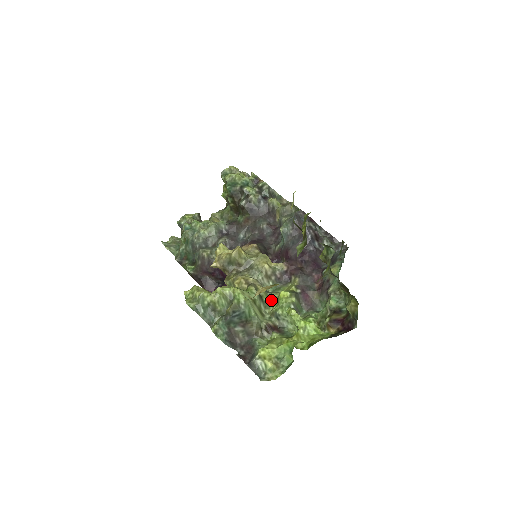
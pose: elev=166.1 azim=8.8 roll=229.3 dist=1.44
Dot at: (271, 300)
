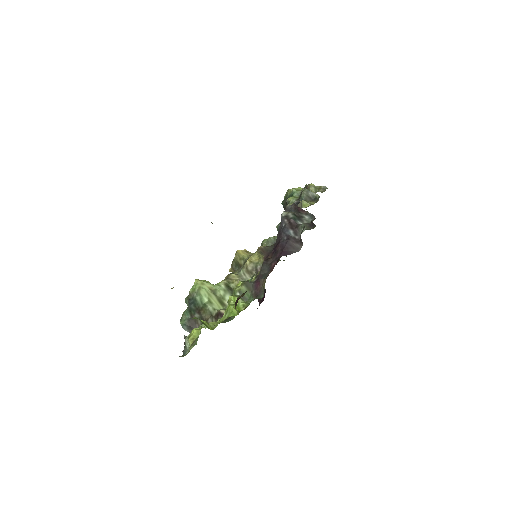
Dot at: occluded
